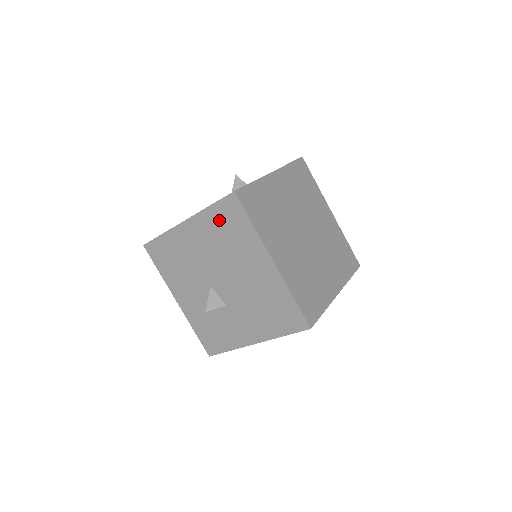
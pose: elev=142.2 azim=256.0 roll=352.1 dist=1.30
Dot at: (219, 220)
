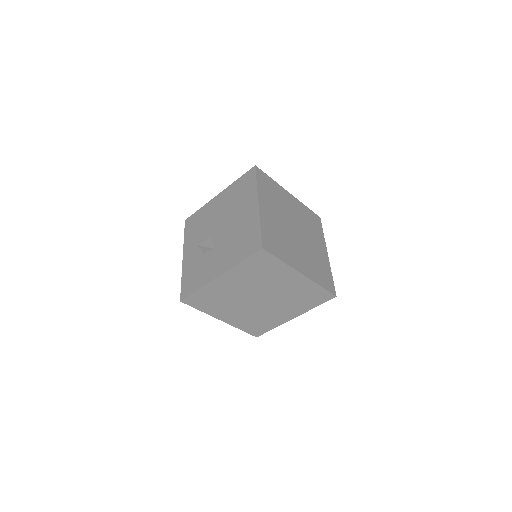
Dot at: (239, 186)
